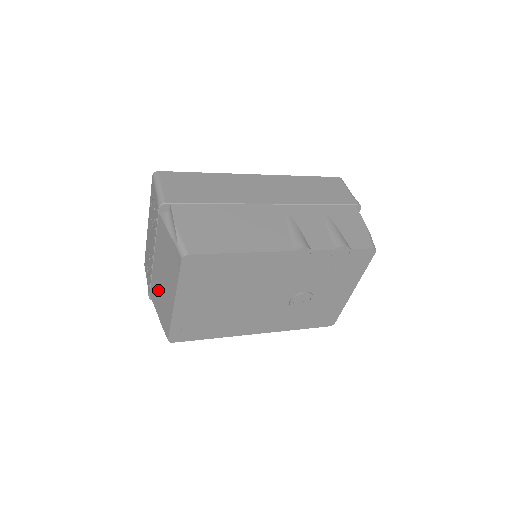
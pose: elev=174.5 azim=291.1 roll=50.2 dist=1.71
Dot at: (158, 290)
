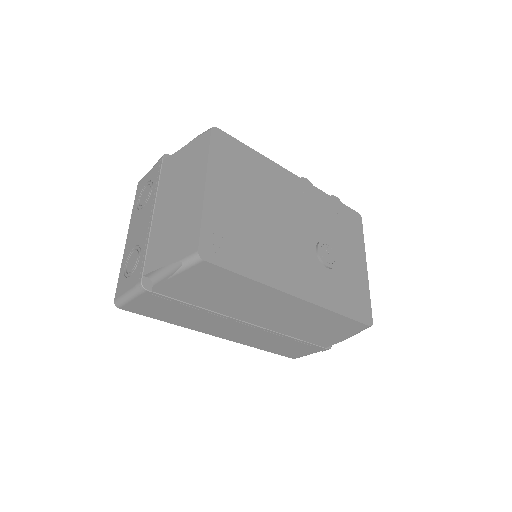
Dot at: (166, 231)
